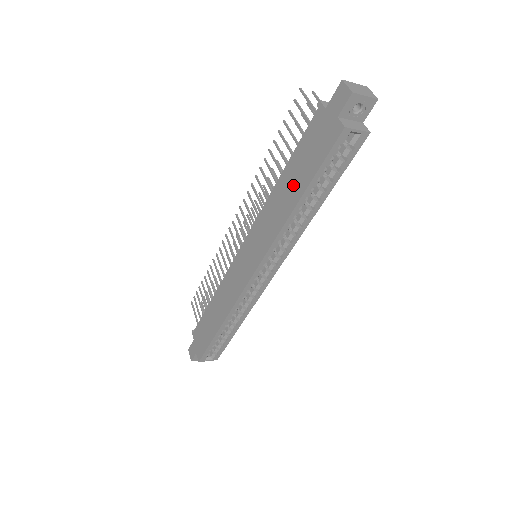
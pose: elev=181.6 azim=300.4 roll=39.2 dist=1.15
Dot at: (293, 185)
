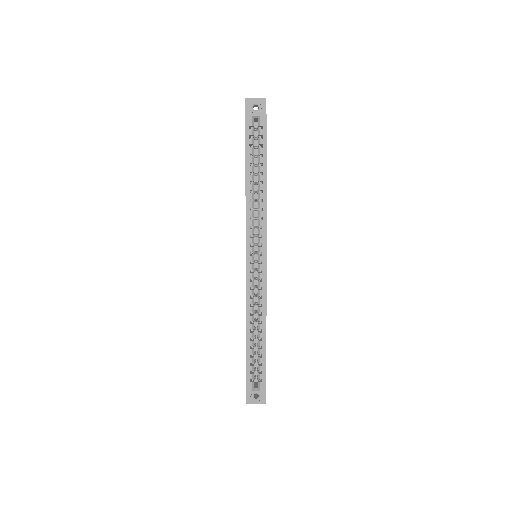
Dot at: occluded
